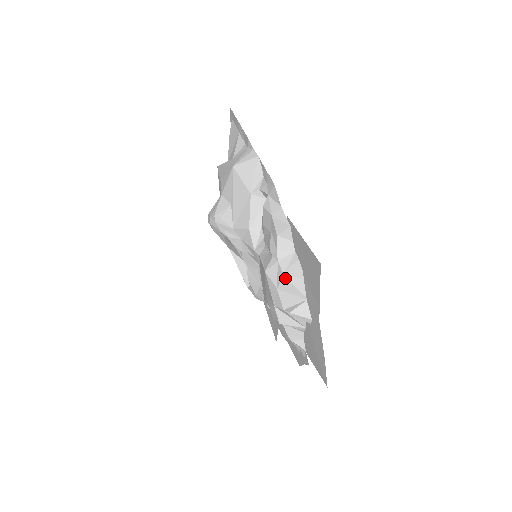
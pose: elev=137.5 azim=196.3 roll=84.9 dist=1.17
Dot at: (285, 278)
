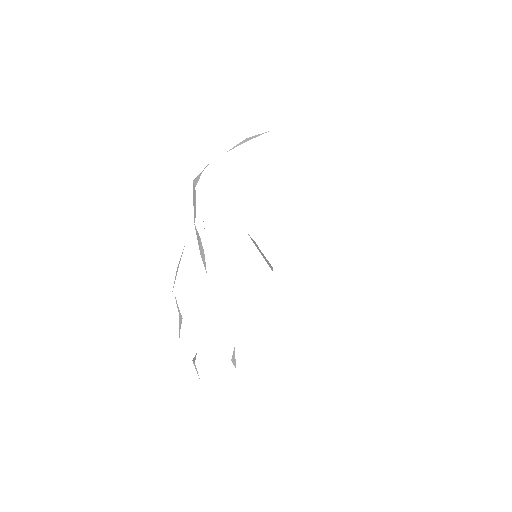
Dot at: occluded
